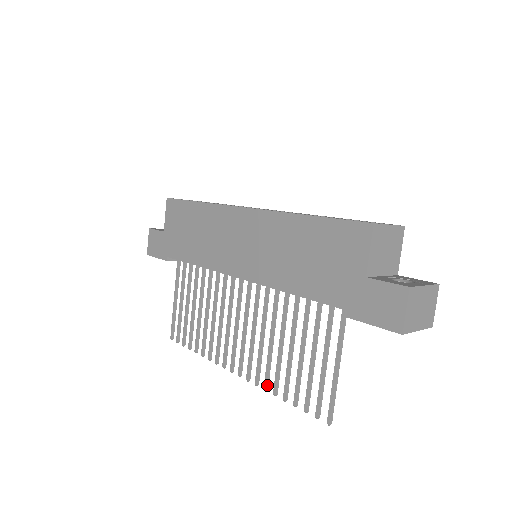
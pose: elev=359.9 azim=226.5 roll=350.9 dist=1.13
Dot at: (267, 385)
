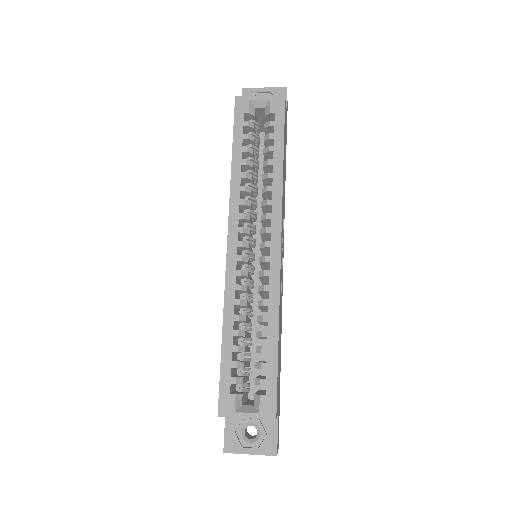
Dot at: occluded
